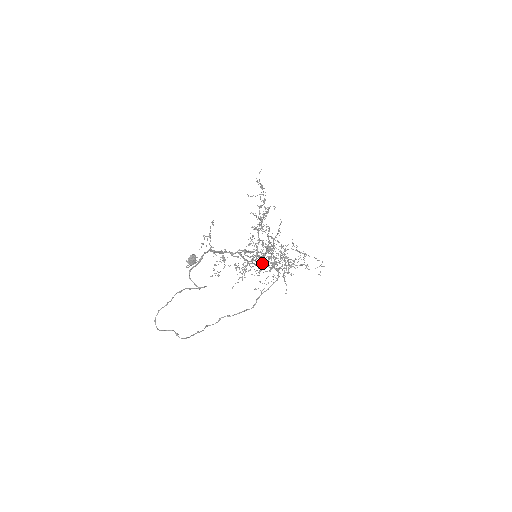
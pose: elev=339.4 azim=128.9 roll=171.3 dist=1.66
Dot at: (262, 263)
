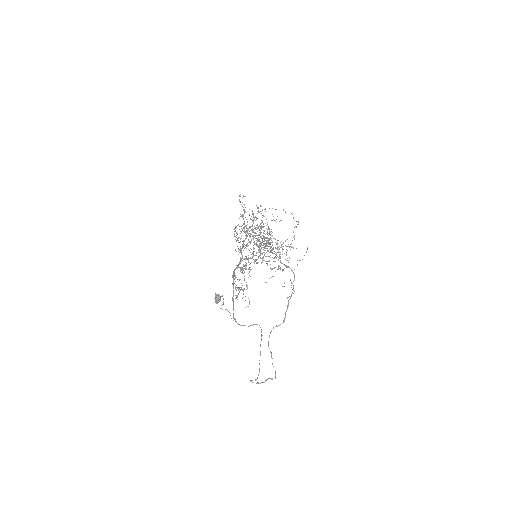
Dot at: occluded
